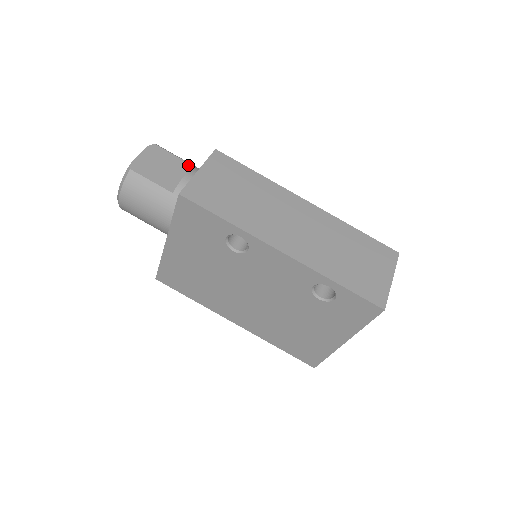
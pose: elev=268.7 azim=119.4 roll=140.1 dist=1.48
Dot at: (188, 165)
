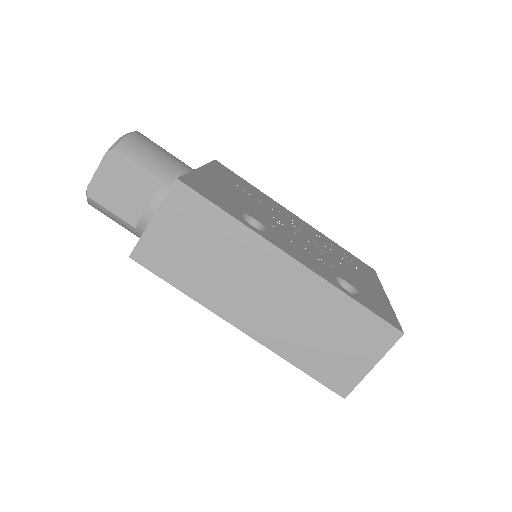
Dot at: (154, 182)
